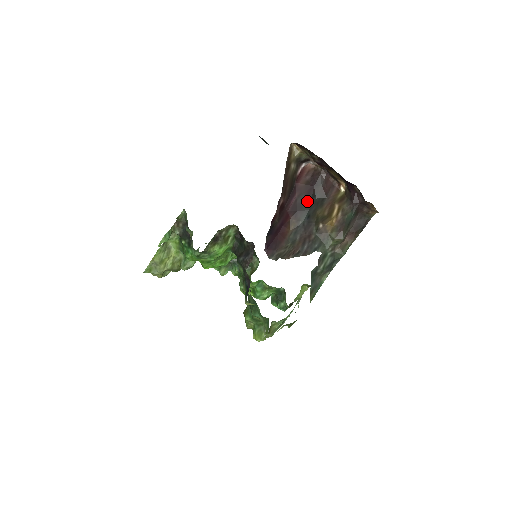
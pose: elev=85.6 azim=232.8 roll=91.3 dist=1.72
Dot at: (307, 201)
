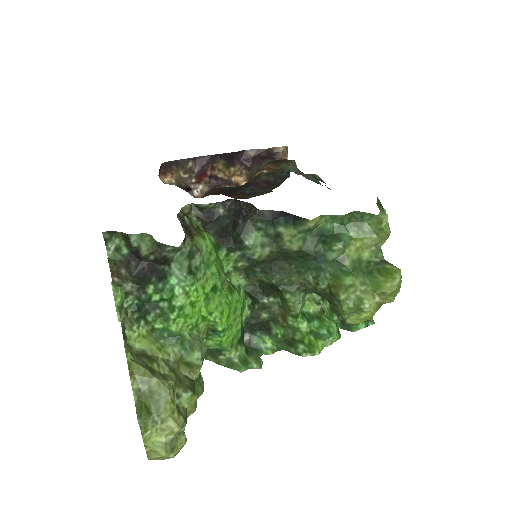
Dot at: (229, 190)
